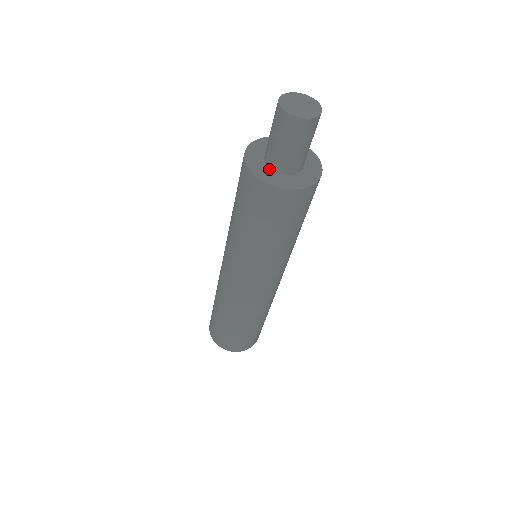
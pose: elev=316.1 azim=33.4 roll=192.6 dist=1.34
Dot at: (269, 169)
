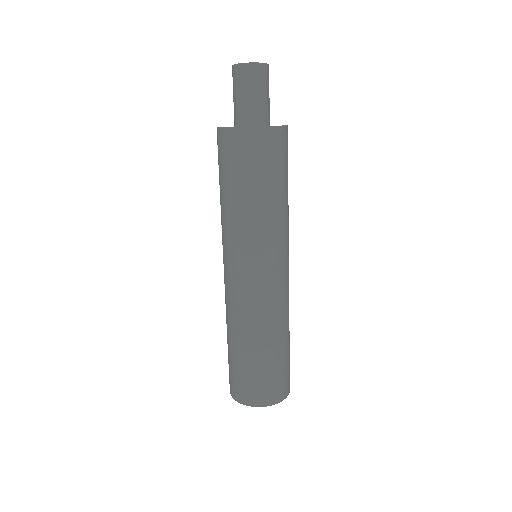
Dot at: occluded
